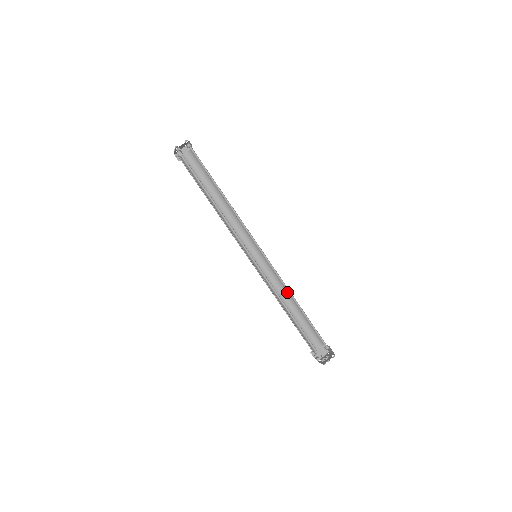
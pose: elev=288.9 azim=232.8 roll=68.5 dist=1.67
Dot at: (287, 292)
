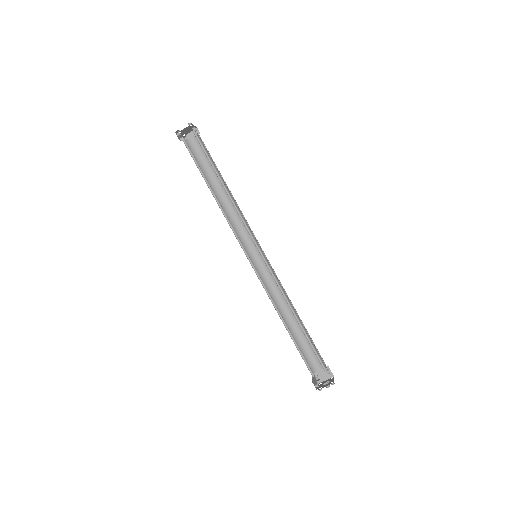
Dot at: (289, 301)
